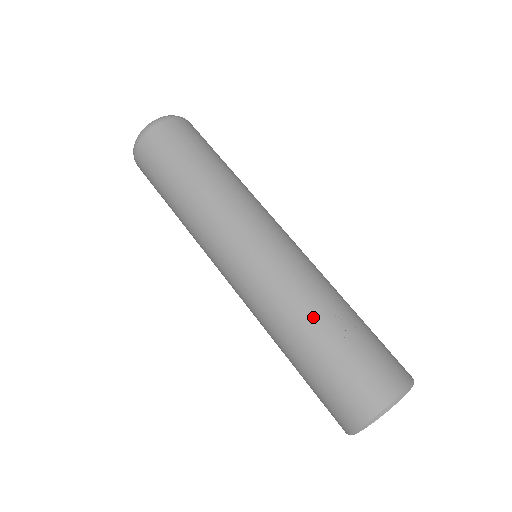
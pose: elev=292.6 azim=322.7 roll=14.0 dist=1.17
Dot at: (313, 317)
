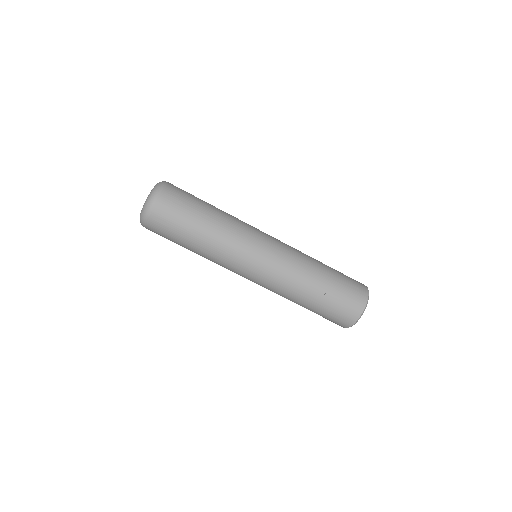
Dot at: (304, 296)
